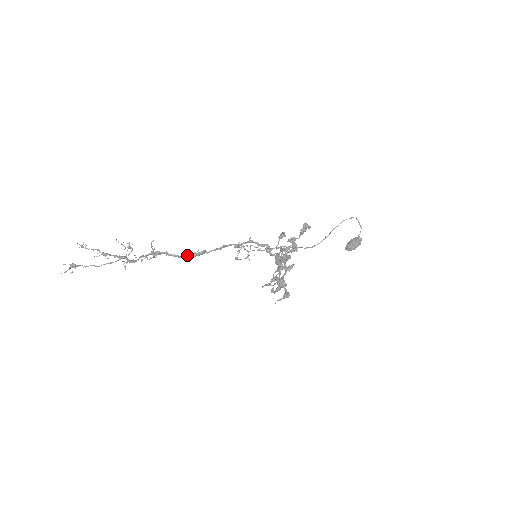
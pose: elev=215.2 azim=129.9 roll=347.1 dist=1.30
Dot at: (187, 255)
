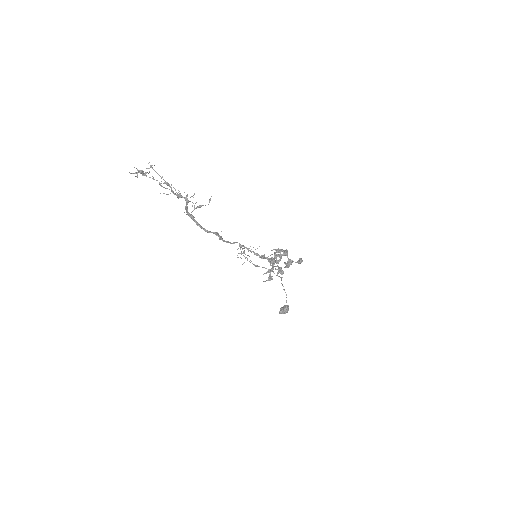
Dot at: occluded
